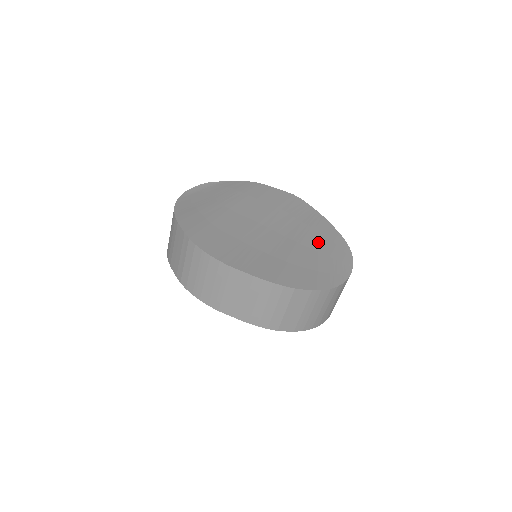
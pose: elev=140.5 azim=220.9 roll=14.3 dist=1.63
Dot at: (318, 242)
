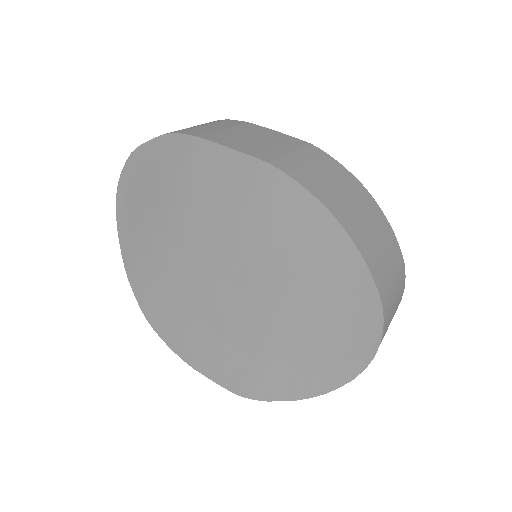
Dot at: (313, 305)
